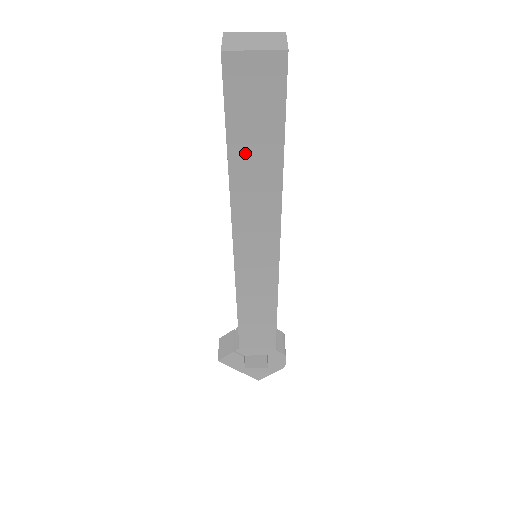
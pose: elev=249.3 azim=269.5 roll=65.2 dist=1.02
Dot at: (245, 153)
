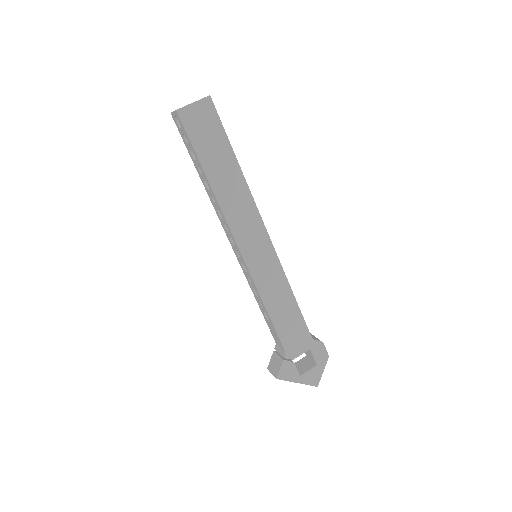
Dot at: (215, 168)
